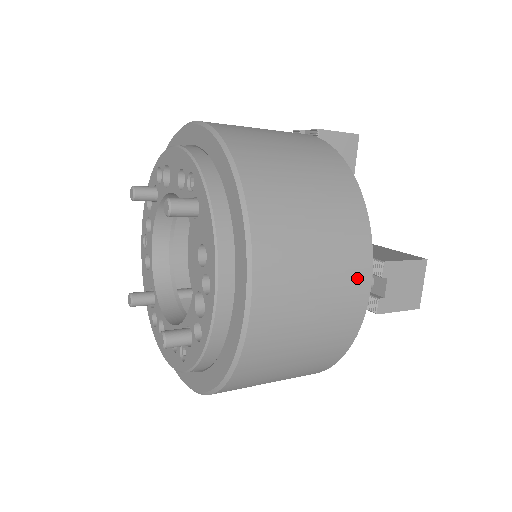
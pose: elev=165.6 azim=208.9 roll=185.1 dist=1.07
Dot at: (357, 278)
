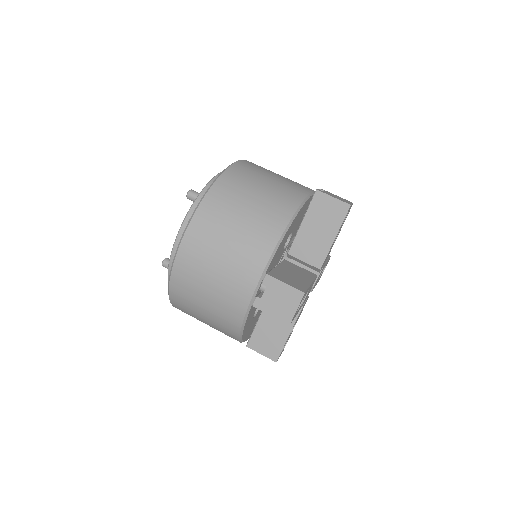
Dot at: (247, 275)
